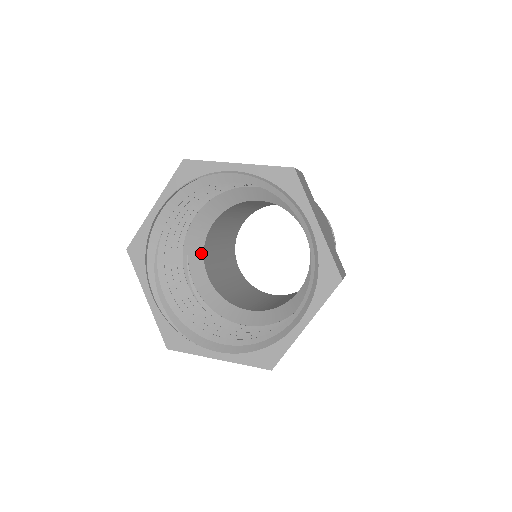
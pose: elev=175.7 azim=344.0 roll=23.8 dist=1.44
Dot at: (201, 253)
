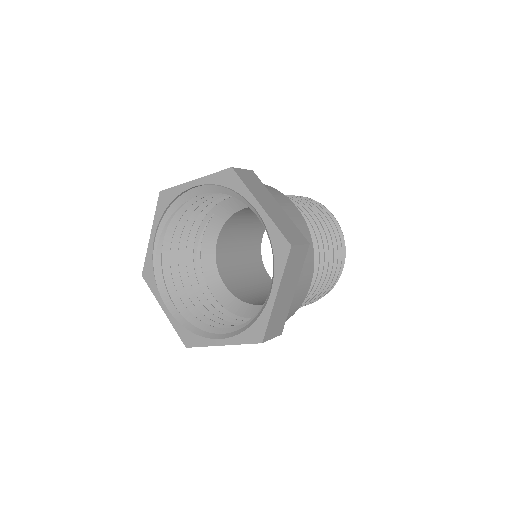
Dot at: (224, 220)
